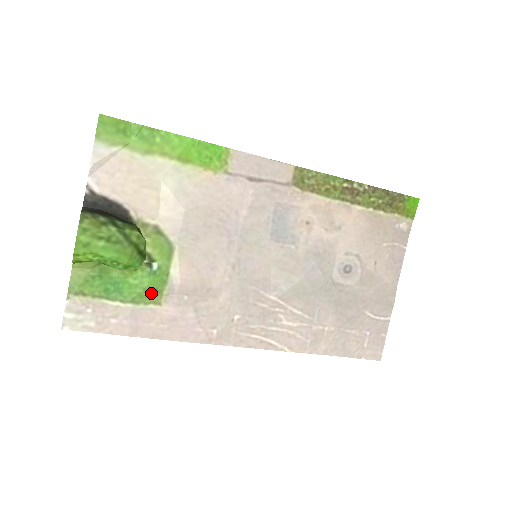
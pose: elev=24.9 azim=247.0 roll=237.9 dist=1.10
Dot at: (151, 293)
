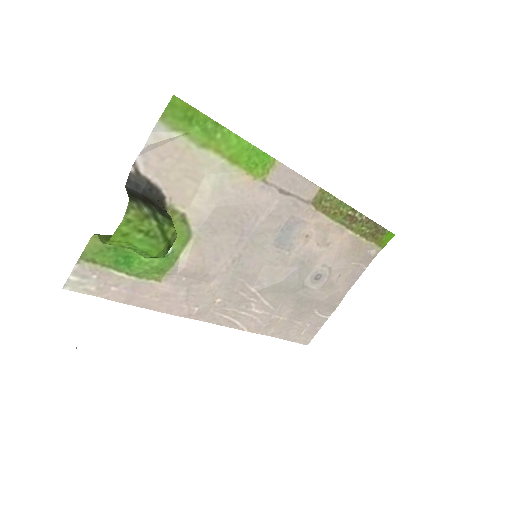
Dot at: (156, 271)
